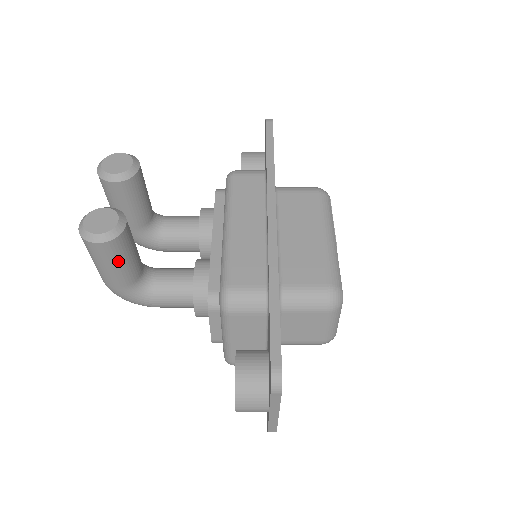
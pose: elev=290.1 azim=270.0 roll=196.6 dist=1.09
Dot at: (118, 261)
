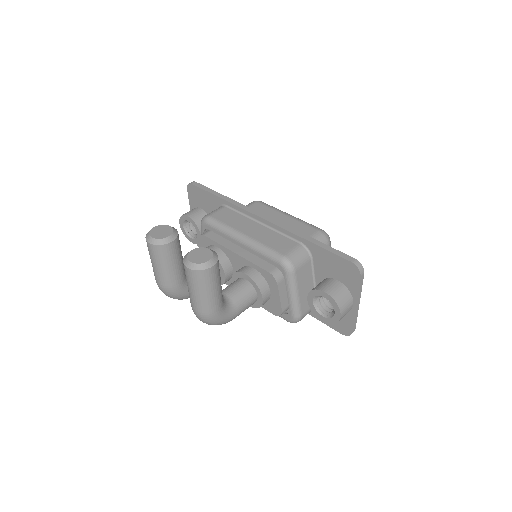
Dot at: (219, 280)
